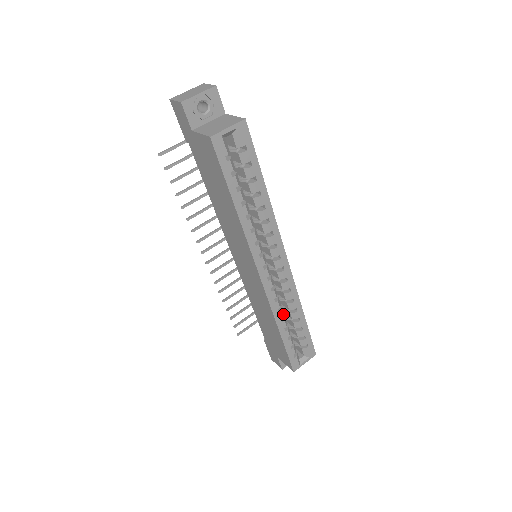
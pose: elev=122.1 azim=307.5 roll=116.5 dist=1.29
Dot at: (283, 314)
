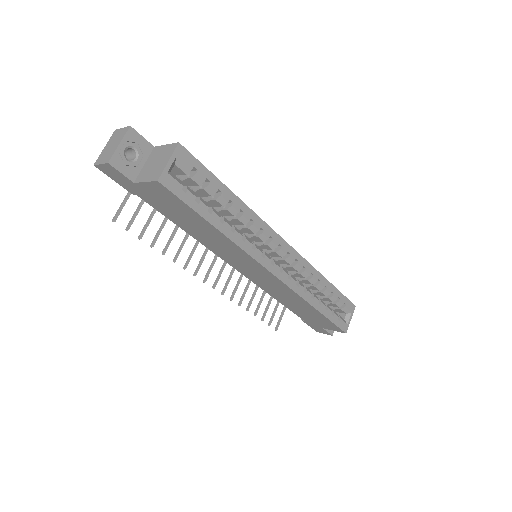
Dot at: (310, 292)
